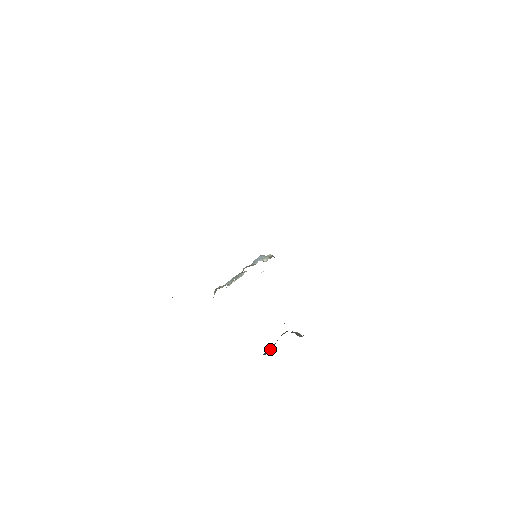
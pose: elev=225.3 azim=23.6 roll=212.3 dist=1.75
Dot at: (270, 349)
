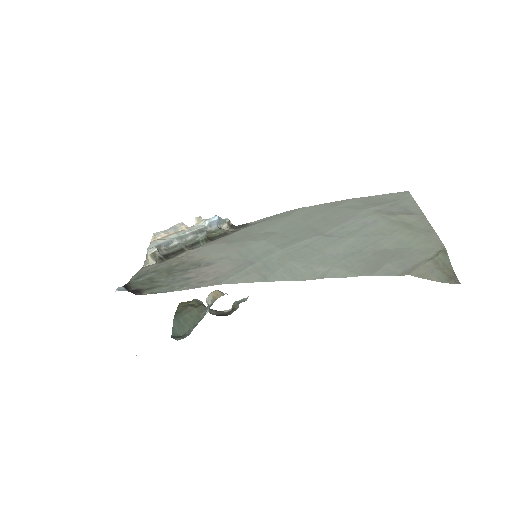
Dot at: (179, 327)
